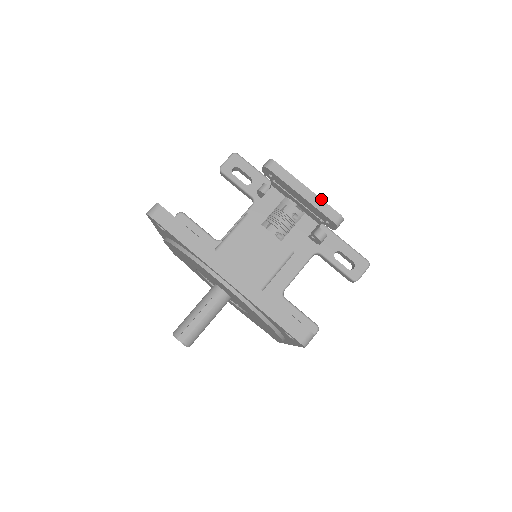
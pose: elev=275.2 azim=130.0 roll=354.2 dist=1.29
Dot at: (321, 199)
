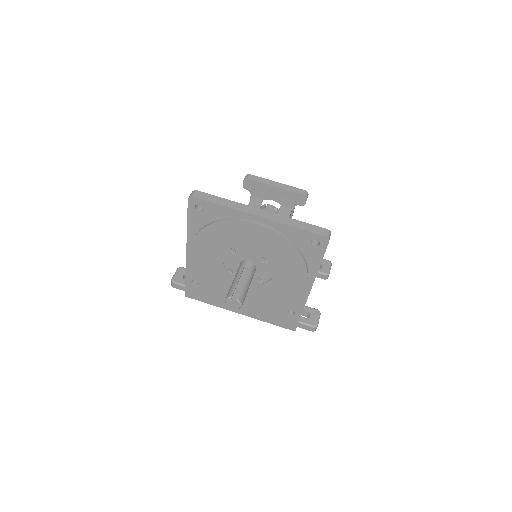
Dot at: (289, 186)
